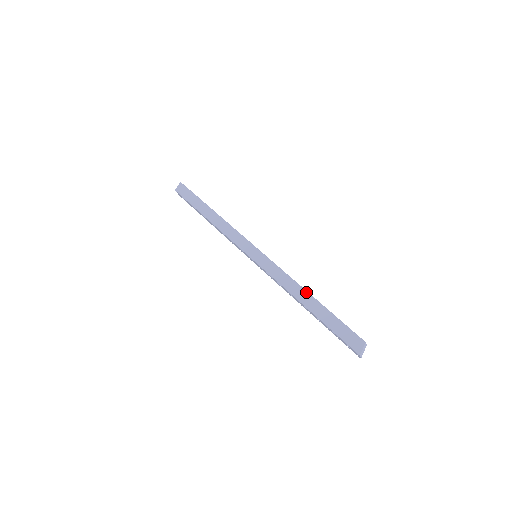
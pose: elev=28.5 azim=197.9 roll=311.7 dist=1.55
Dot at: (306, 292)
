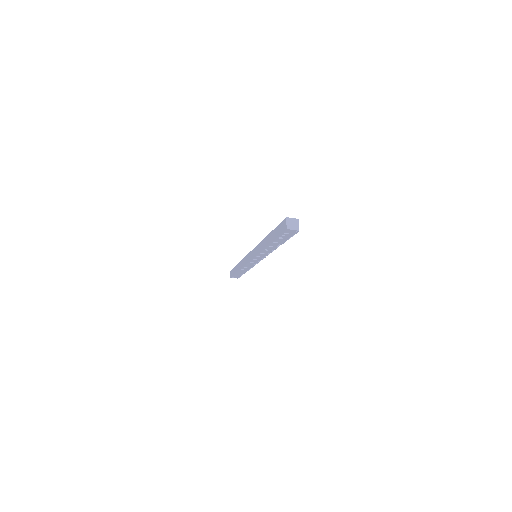
Dot at: (266, 237)
